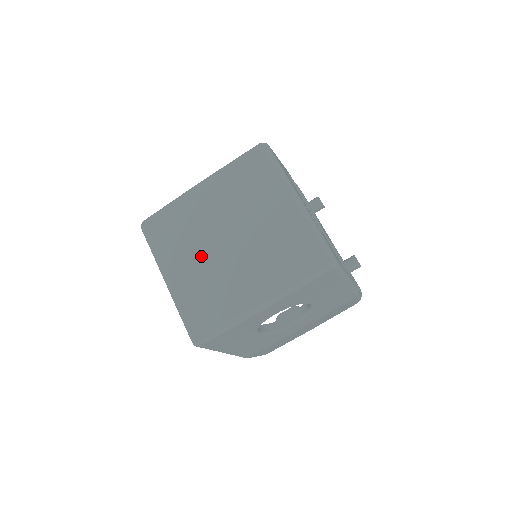
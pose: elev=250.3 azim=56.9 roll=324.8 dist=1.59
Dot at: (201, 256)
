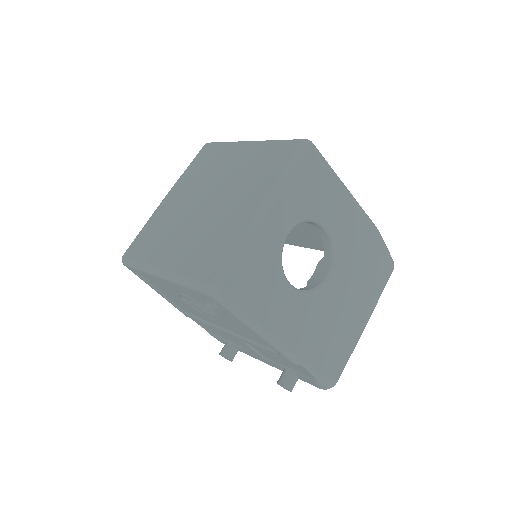
Dot at: (186, 229)
